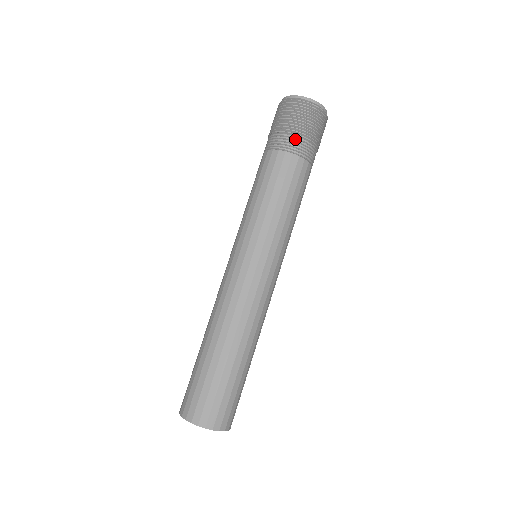
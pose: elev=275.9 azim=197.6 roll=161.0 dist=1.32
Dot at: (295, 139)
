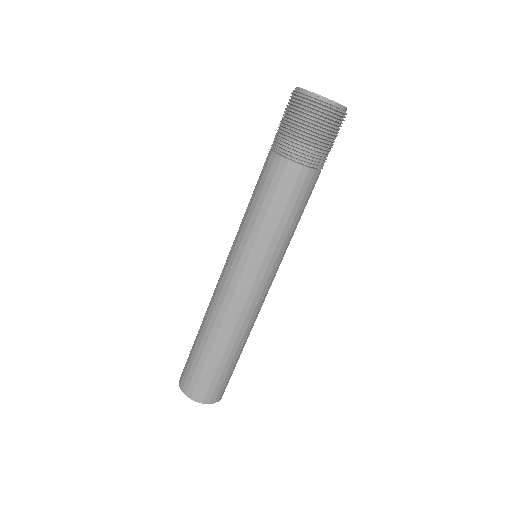
Dot at: (293, 143)
